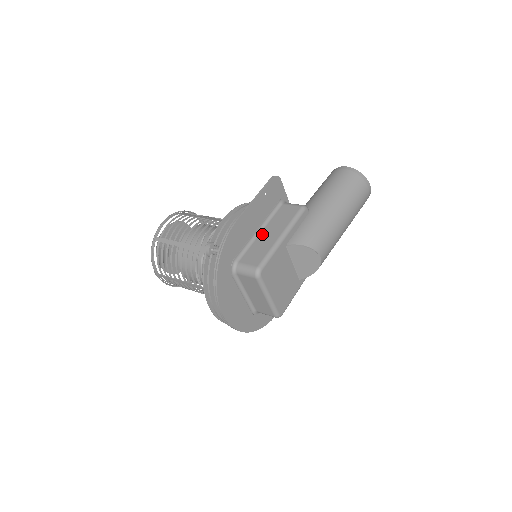
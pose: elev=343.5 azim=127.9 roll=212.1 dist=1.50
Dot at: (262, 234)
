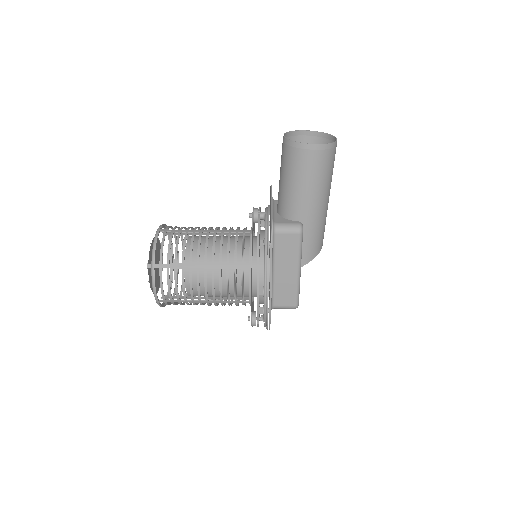
Dot at: (277, 274)
